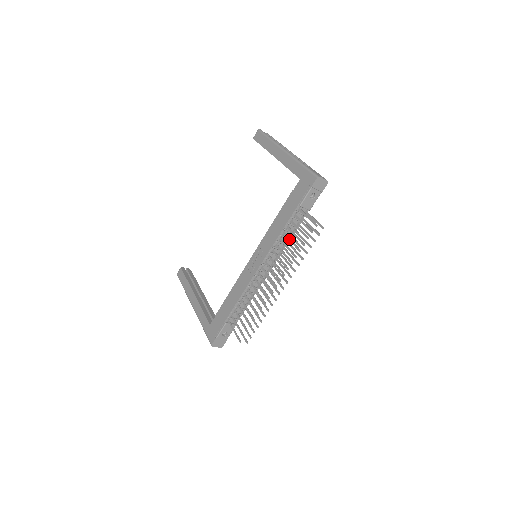
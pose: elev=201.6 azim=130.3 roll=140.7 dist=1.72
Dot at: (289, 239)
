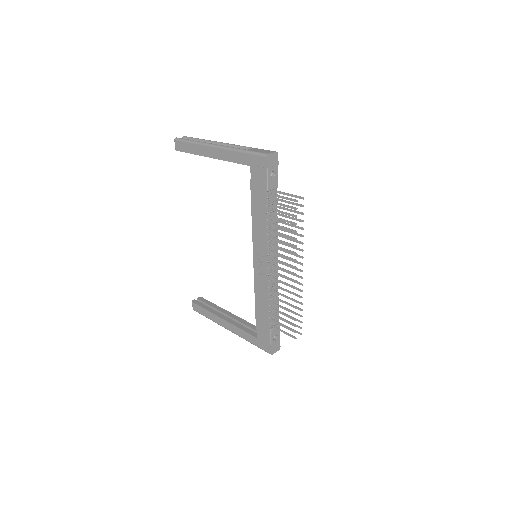
Dot at: (278, 226)
